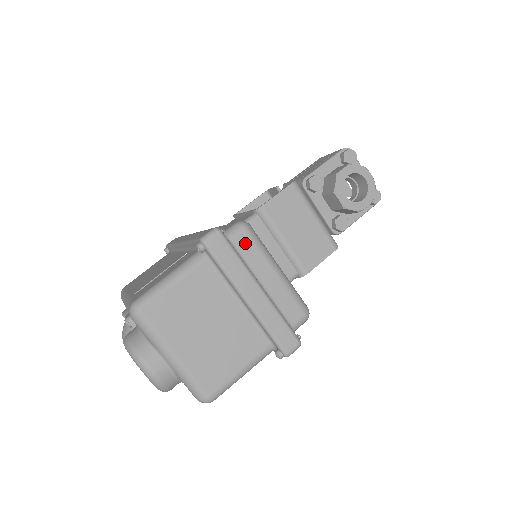
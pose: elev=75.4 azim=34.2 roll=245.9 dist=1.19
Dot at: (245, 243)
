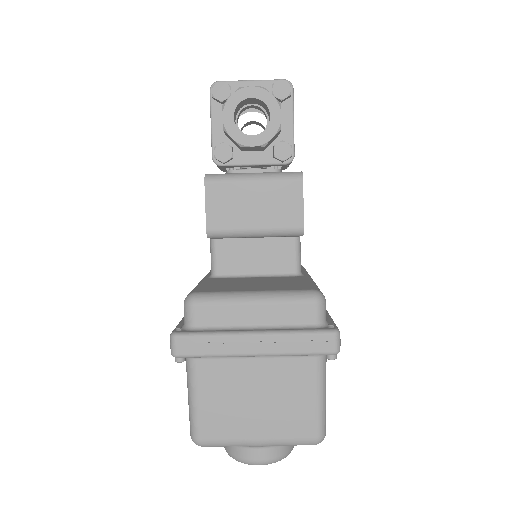
Dot at: (205, 314)
